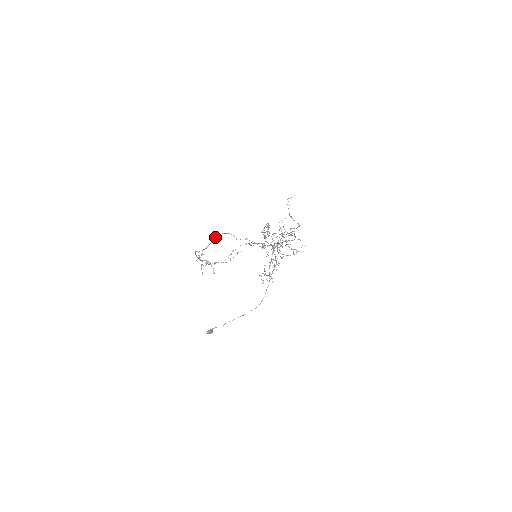
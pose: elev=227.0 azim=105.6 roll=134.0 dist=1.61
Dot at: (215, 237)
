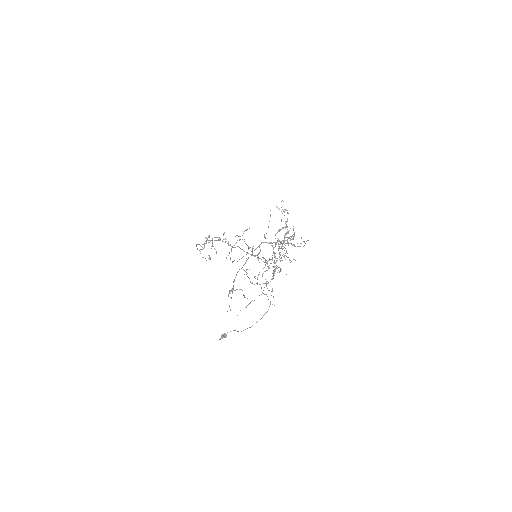
Dot at: occluded
